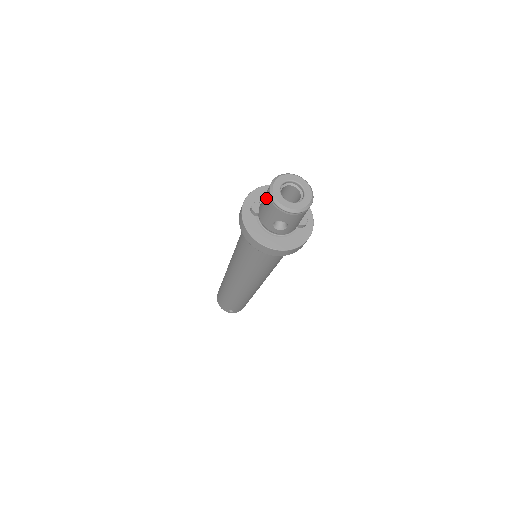
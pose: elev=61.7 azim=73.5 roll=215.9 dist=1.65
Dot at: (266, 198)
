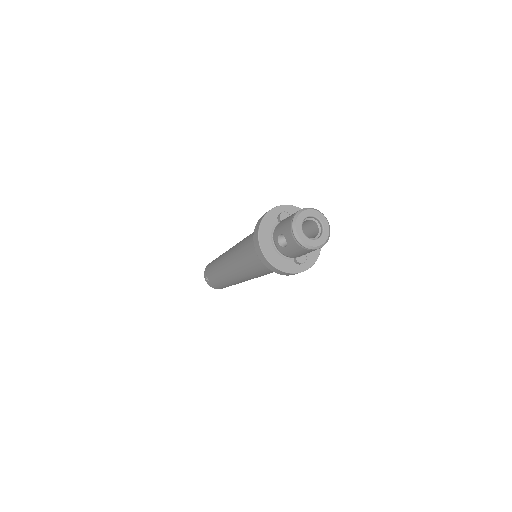
Dot at: (294, 213)
